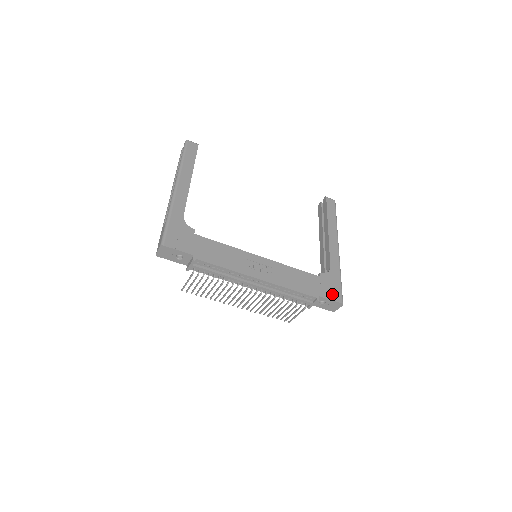
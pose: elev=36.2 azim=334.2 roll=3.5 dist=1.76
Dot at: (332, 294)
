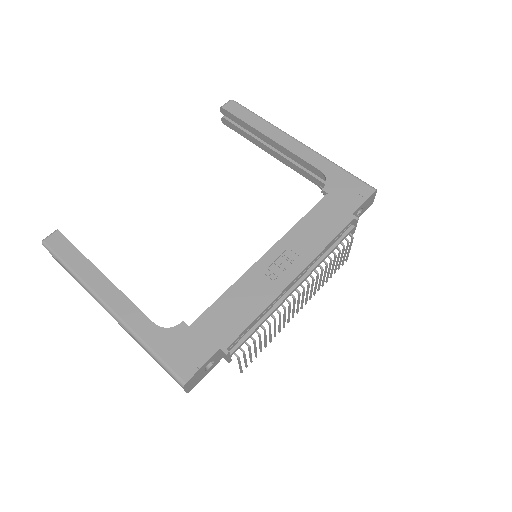
Dot at: (357, 195)
